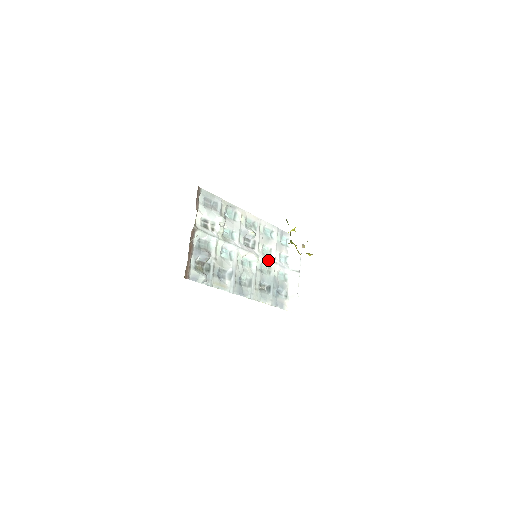
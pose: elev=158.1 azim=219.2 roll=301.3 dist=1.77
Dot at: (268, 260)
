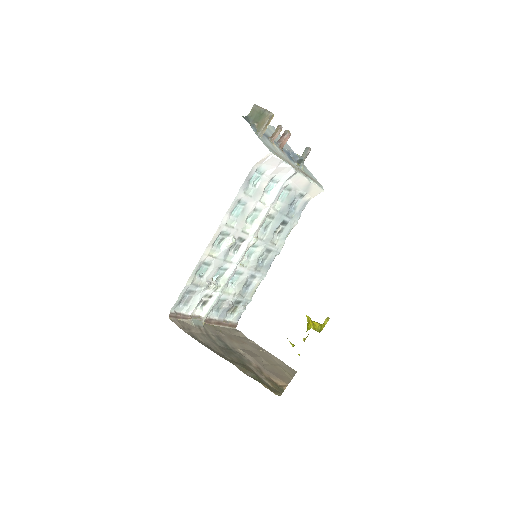
Dot at: (262, 221)
